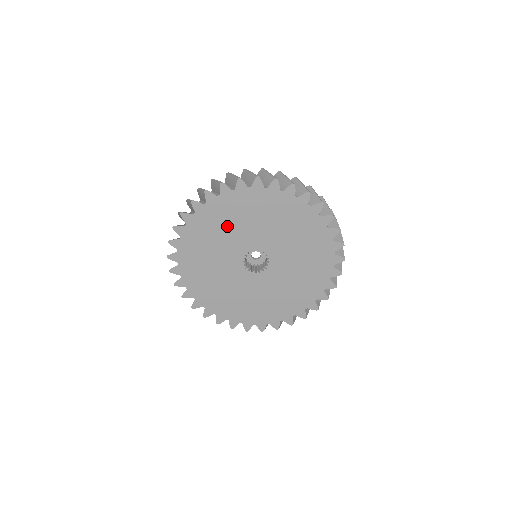
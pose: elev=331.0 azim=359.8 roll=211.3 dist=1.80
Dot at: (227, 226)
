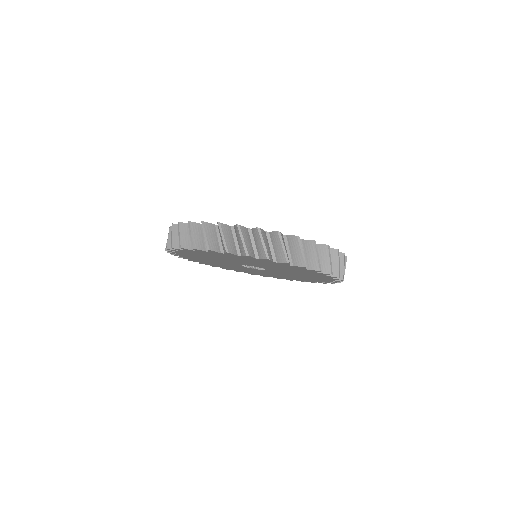
Dot at: occluded
